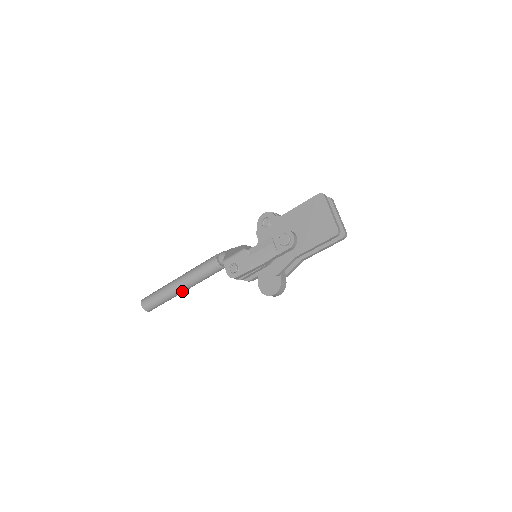
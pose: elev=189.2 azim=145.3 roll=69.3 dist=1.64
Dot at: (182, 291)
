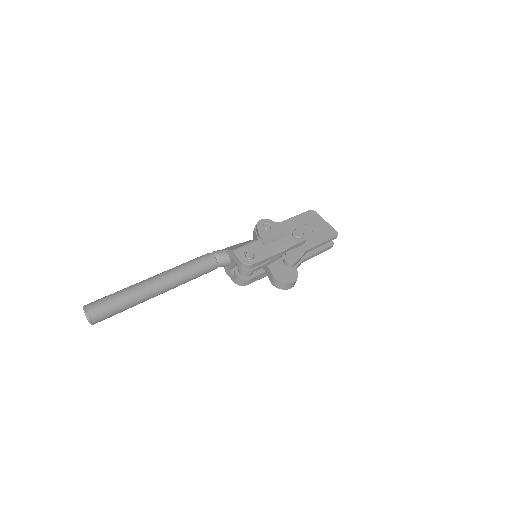
Dot at: (159, 292)
